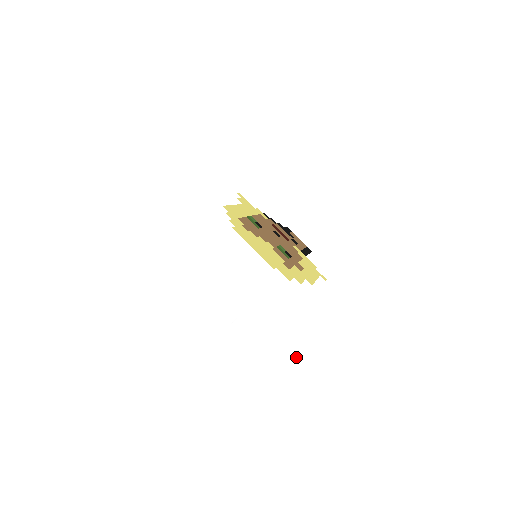
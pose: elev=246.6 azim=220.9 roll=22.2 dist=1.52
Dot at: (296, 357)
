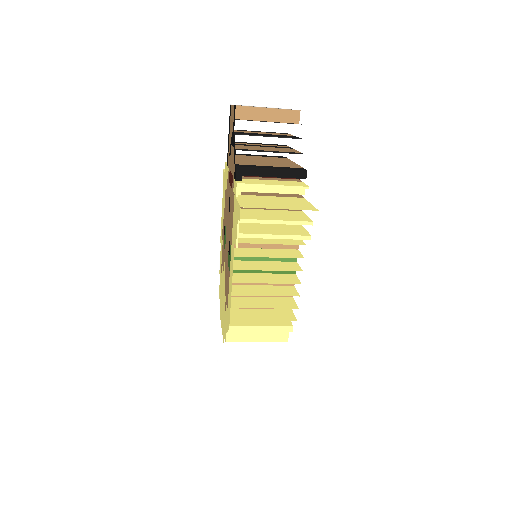
Dot at: occluded
